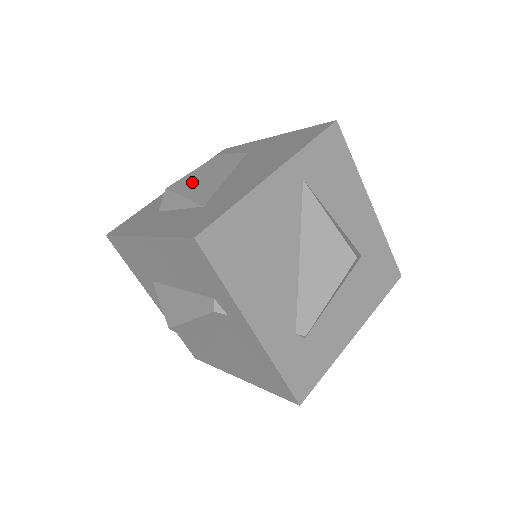
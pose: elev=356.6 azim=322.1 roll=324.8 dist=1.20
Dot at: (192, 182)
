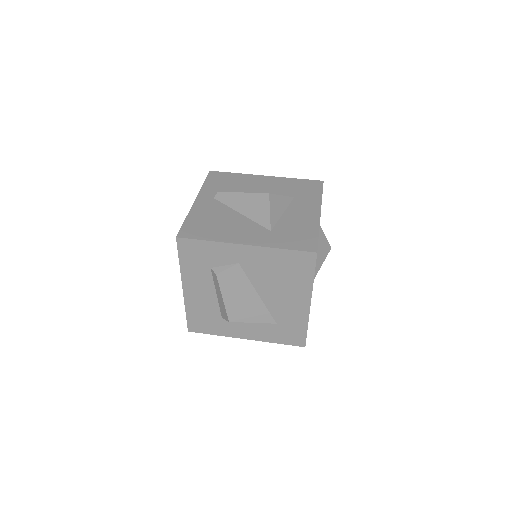
Dot at: (240, 310)
